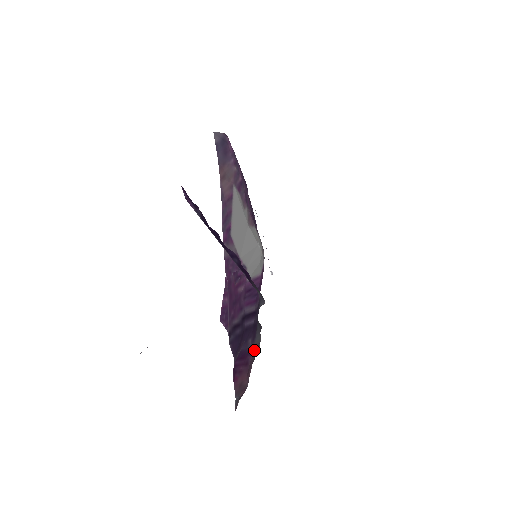
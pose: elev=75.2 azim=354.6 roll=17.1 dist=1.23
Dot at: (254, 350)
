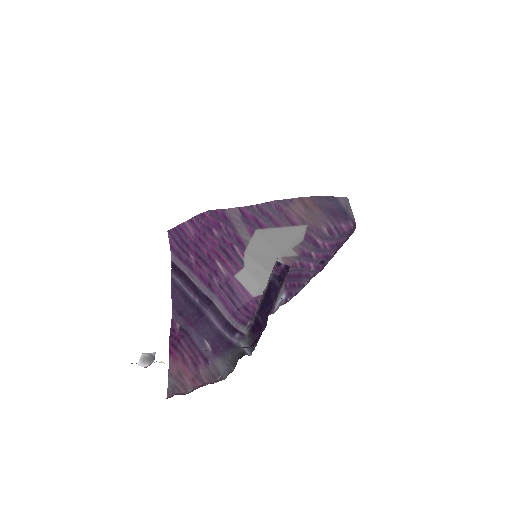
Dot at: (212, 368)
